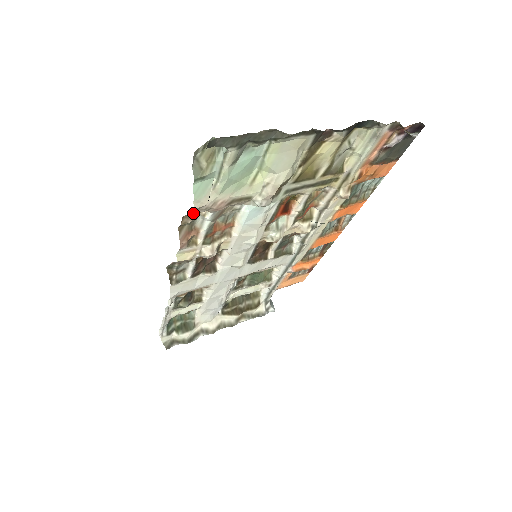
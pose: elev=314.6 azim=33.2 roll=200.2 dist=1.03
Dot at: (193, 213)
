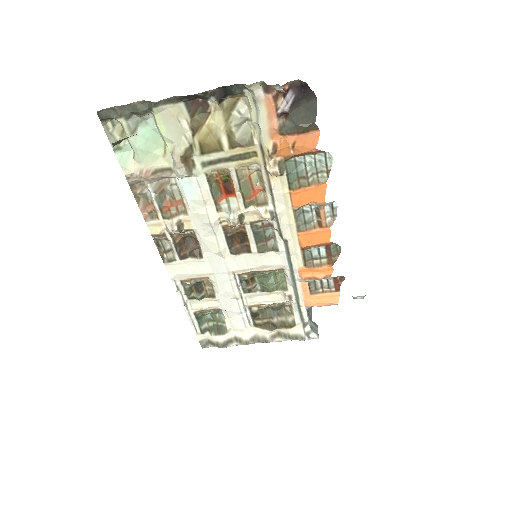
Dot at: (138, 185)
